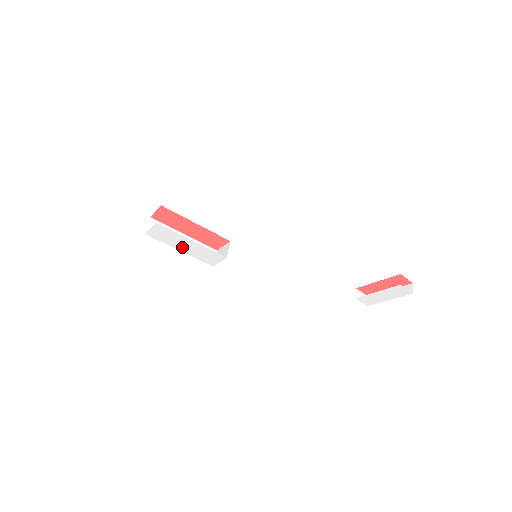
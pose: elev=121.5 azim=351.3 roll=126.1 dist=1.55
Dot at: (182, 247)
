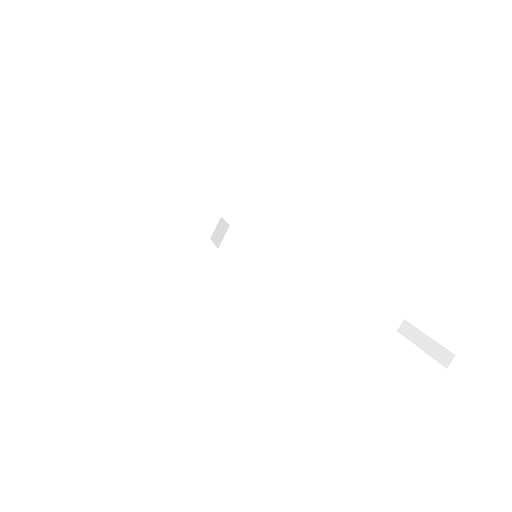
Dot at: occluded
